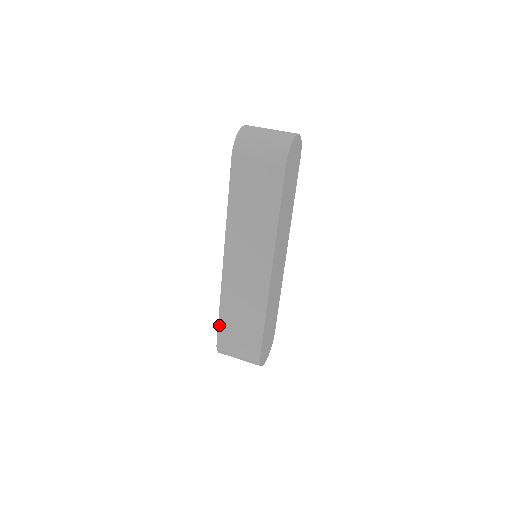
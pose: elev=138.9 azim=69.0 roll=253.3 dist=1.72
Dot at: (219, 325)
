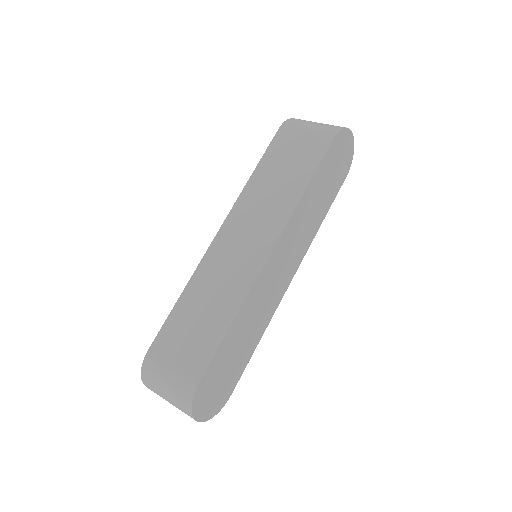
Dot at: (167, 321)
